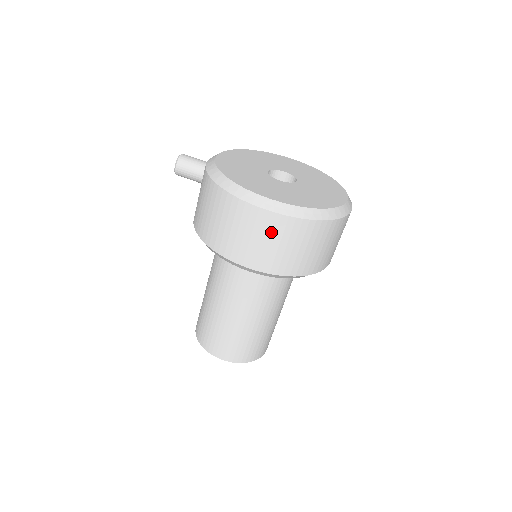
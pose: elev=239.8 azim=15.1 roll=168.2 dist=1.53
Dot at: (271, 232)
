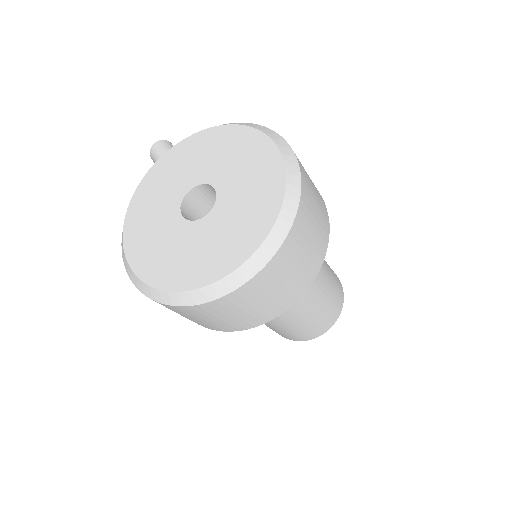
Dot at: occluded
